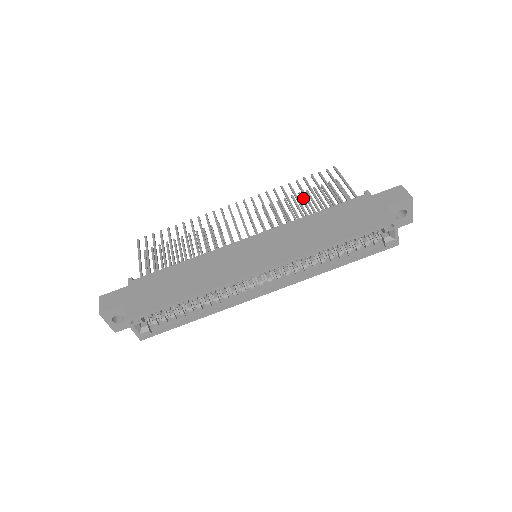
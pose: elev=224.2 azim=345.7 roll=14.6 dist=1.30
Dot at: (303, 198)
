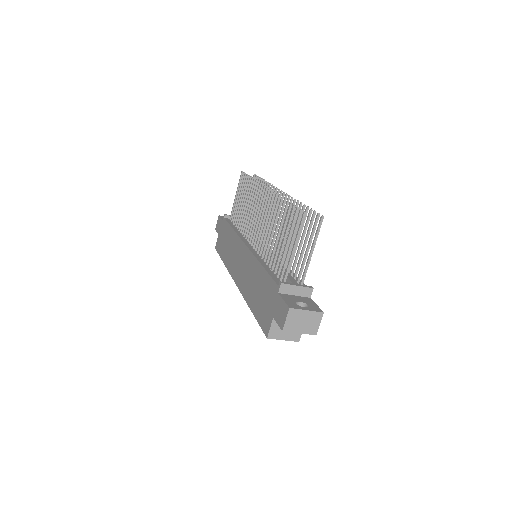
Dot at: occluded
